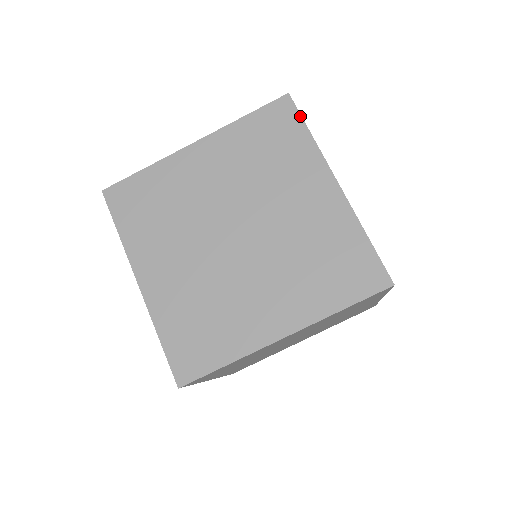
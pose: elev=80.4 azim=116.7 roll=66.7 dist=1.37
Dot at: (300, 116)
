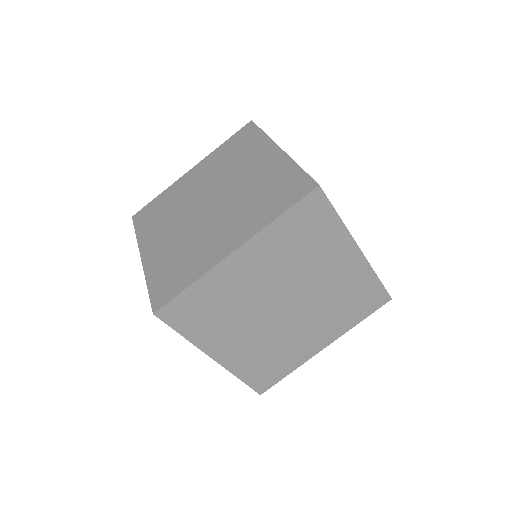
Dot at: (331, 205)
